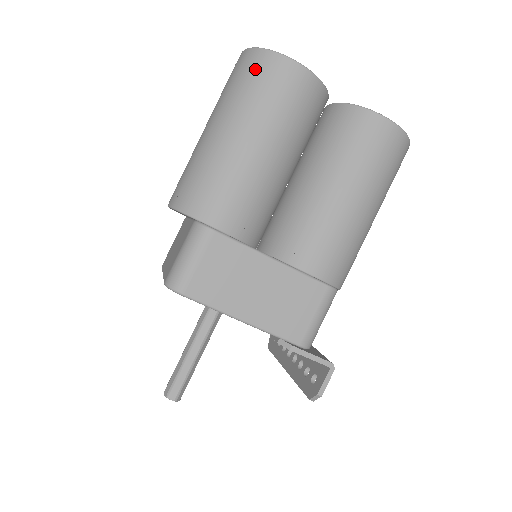
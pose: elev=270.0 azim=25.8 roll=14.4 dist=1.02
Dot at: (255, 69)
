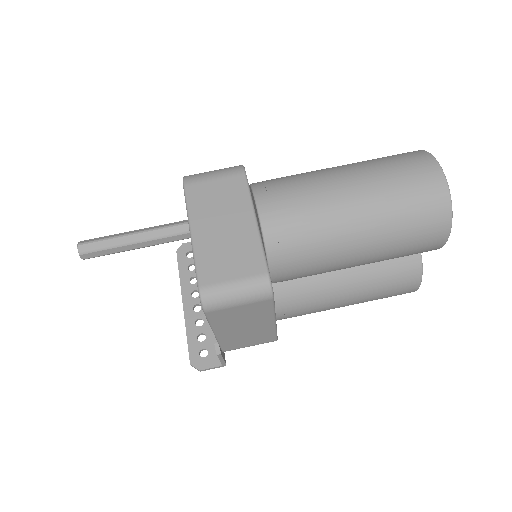
Dot at: (430, 216)
